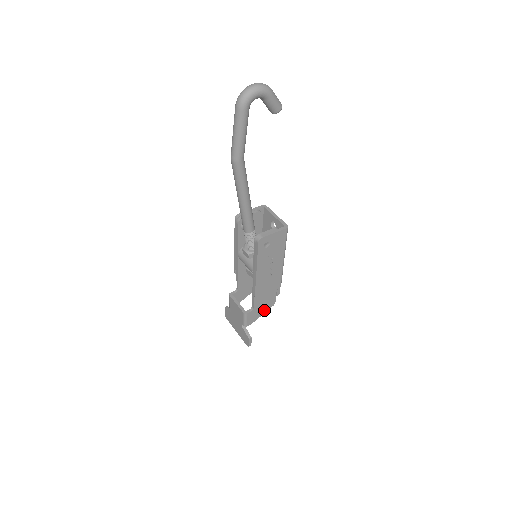
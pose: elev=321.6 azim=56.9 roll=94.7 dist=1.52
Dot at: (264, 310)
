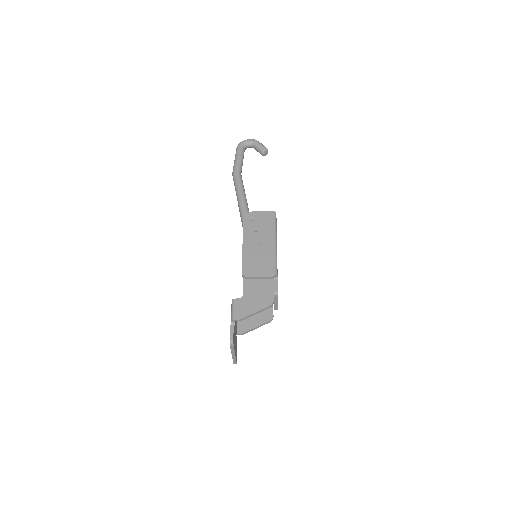
Dot at: (258, 307)
